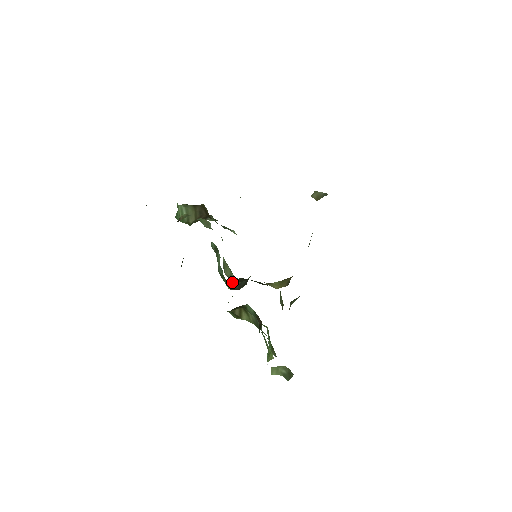
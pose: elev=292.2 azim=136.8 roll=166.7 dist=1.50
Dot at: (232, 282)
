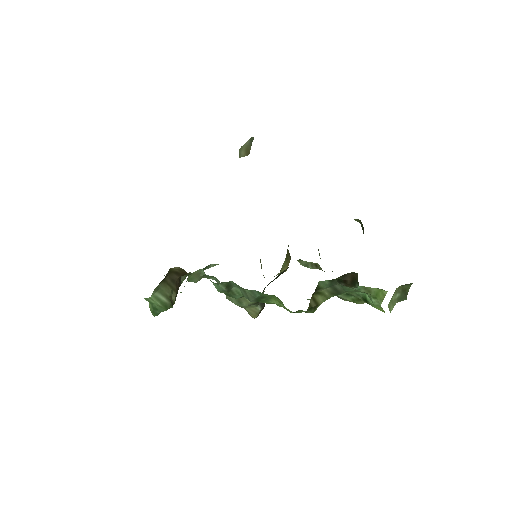
Dot at: (256, 306)
